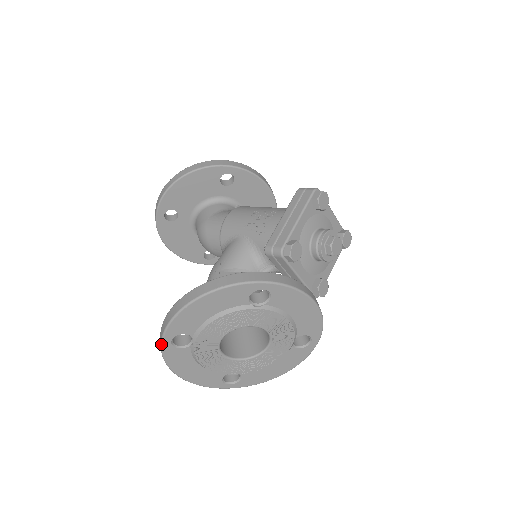
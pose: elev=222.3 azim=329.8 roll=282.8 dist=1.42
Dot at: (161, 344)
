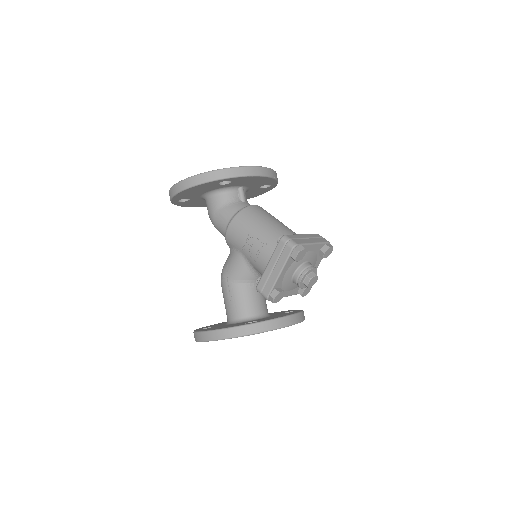
Dot at: occluded
